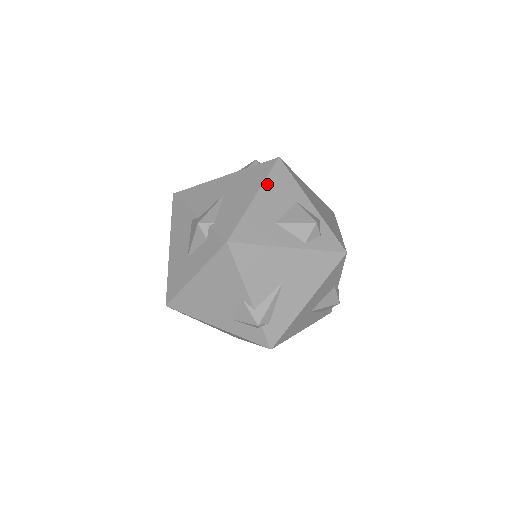
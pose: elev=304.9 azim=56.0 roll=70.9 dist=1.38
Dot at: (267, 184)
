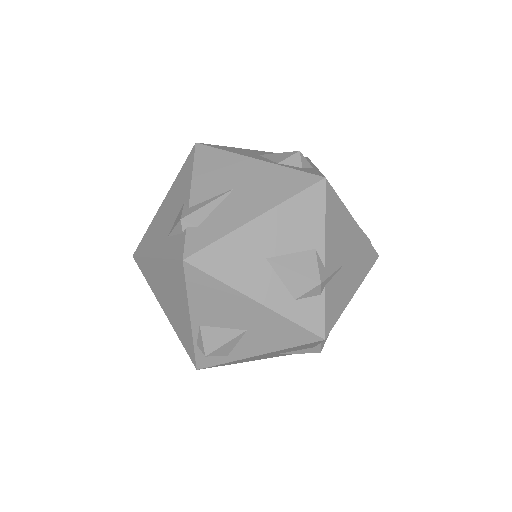
Dot at: occluded
